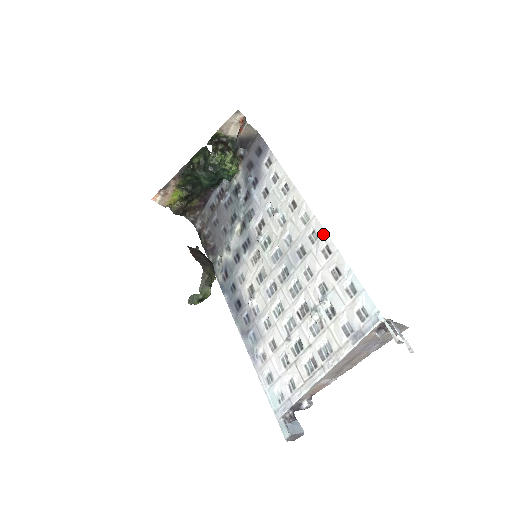
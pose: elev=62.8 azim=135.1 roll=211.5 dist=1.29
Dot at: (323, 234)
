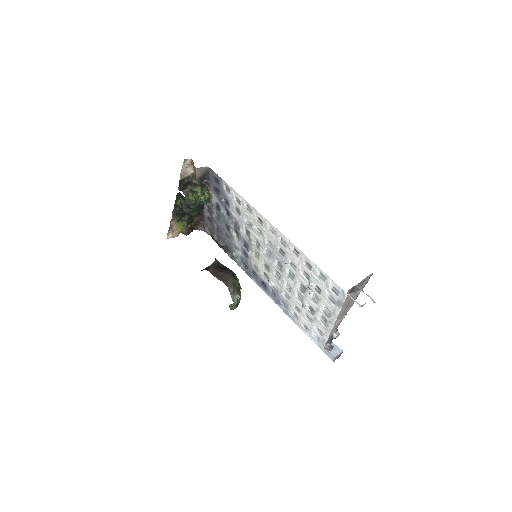
Dot at: (288, 241)
